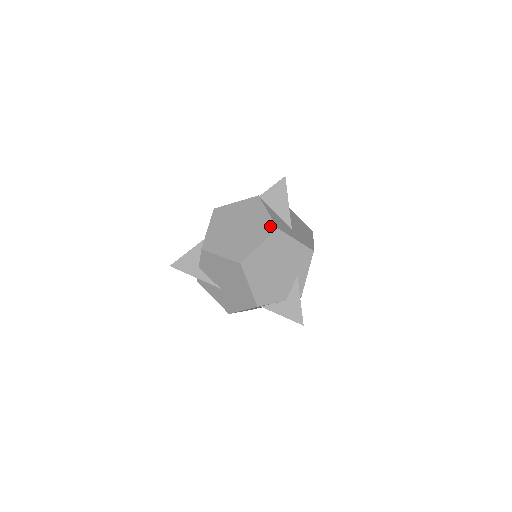
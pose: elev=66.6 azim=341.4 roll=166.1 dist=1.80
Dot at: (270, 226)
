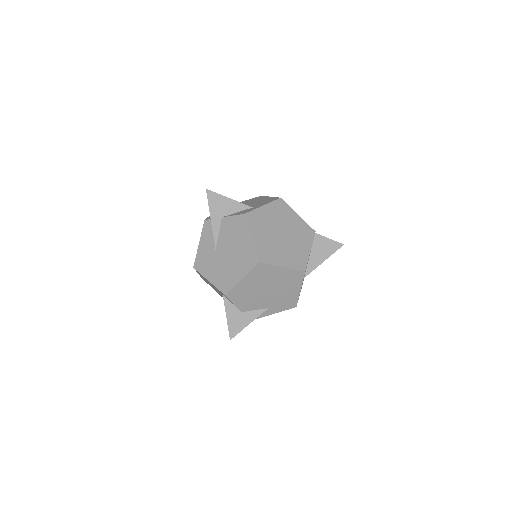
Dot at: (302, 263)
